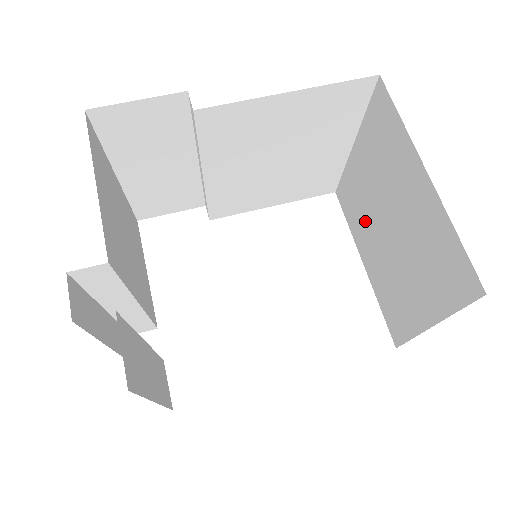
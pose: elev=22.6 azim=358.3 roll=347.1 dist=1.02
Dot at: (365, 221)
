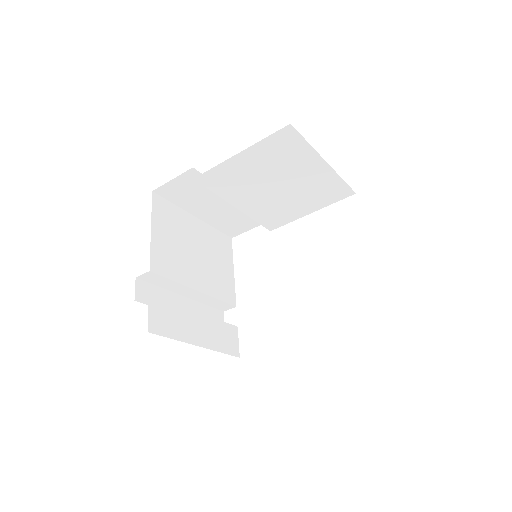
Dot at: occluded
